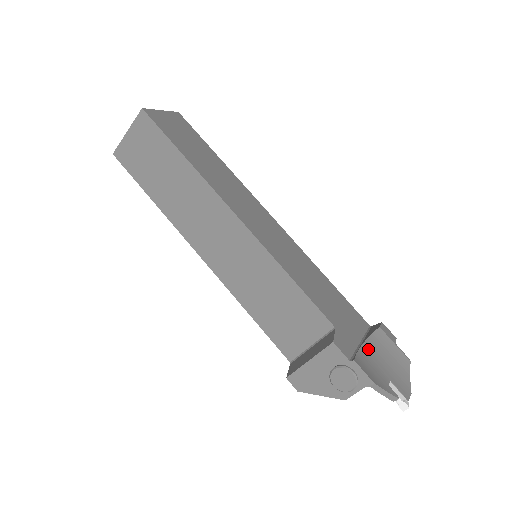
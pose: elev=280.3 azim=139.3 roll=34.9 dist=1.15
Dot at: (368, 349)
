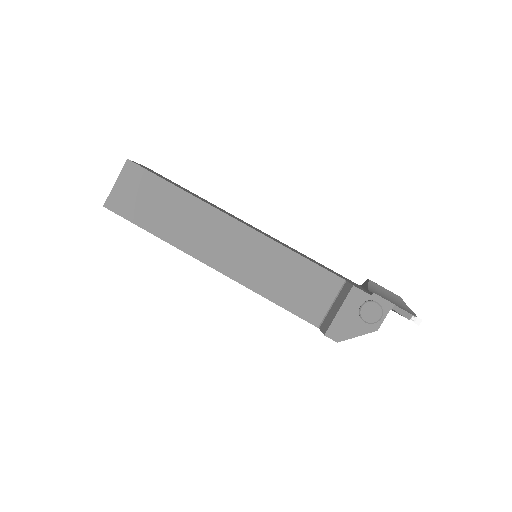
Dot at: (373, 292)
